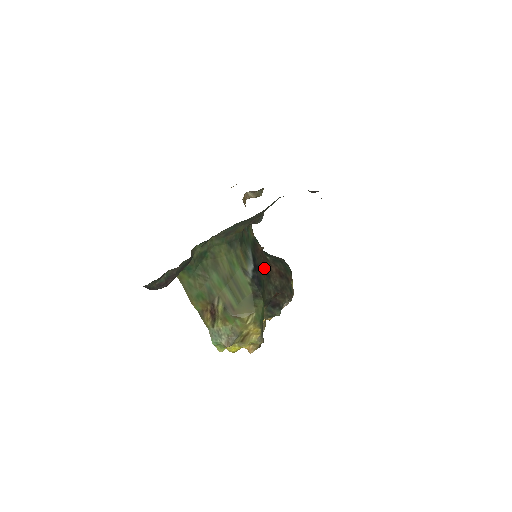
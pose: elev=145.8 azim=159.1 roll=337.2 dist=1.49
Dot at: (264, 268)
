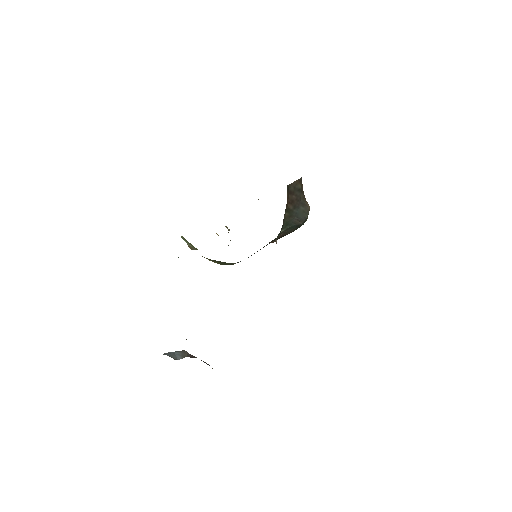
Dot at: occluded
